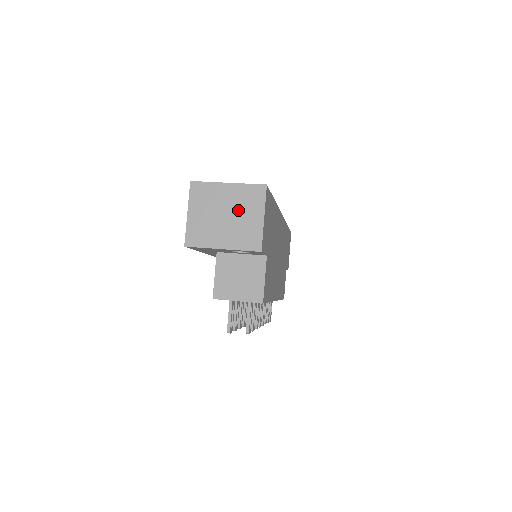
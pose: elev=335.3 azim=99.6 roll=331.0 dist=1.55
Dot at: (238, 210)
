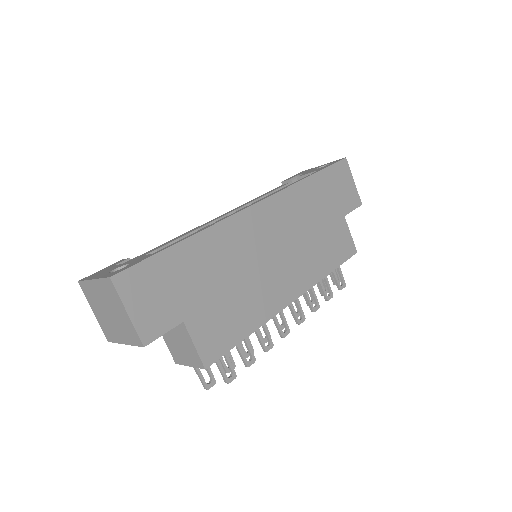
Dot at: (111, 306)
